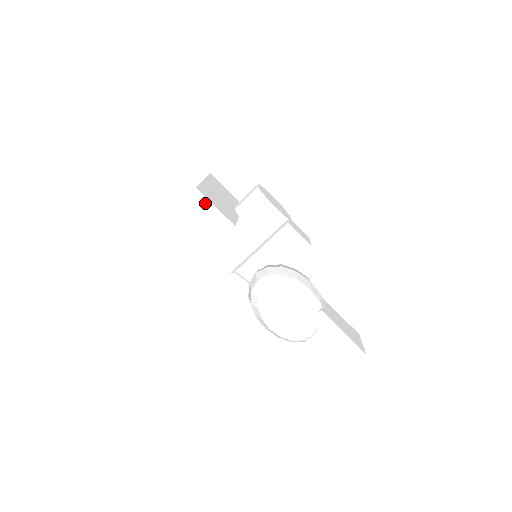
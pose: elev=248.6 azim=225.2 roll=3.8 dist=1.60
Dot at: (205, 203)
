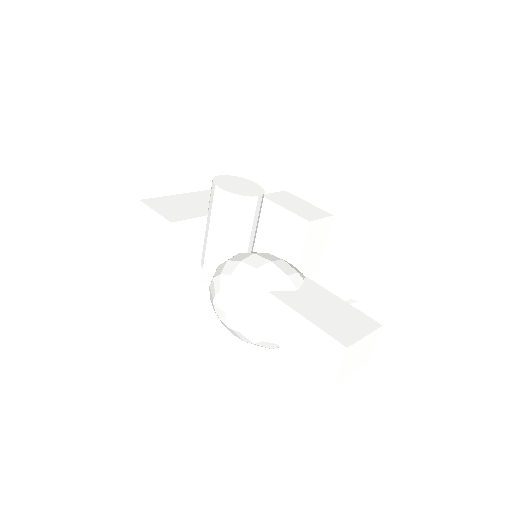
Dot at: (149, 211)
